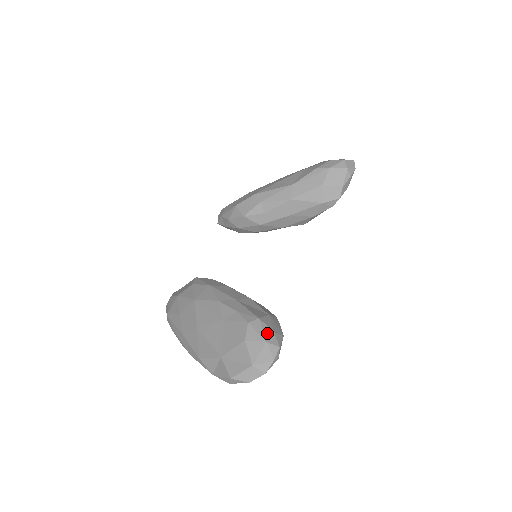
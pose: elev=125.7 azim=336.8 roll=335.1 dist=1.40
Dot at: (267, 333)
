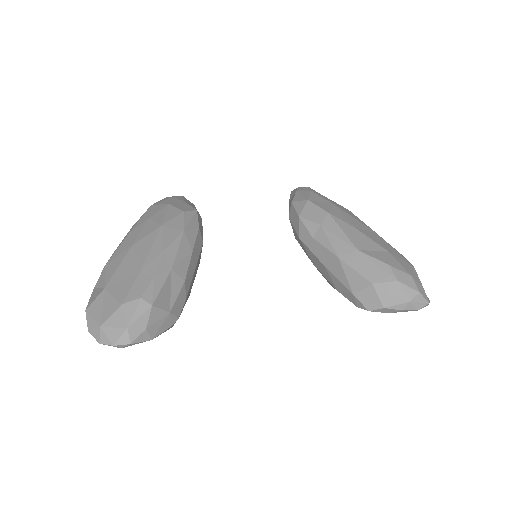
Dot at: (139, 323)
